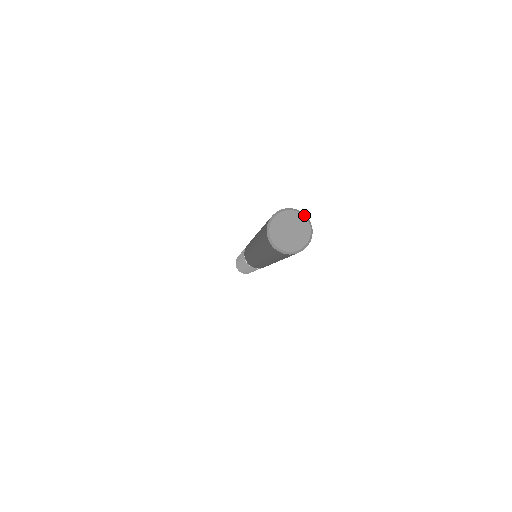
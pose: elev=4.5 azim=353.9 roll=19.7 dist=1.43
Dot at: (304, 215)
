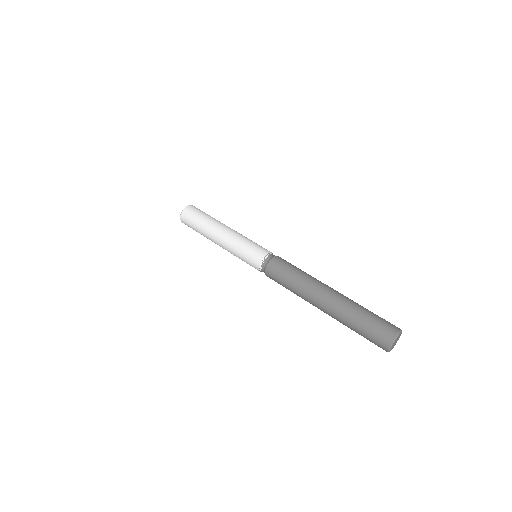
Dot at: (398, 336)
